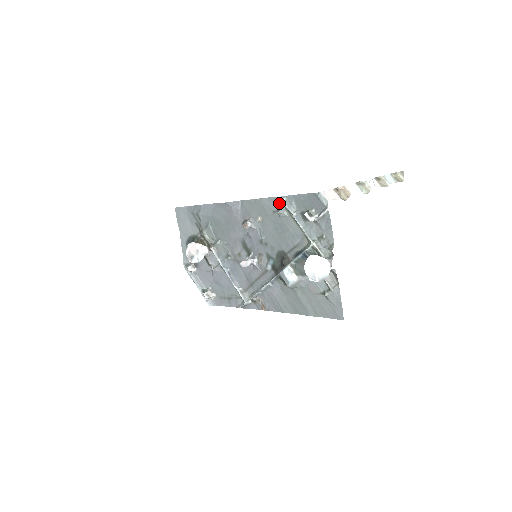
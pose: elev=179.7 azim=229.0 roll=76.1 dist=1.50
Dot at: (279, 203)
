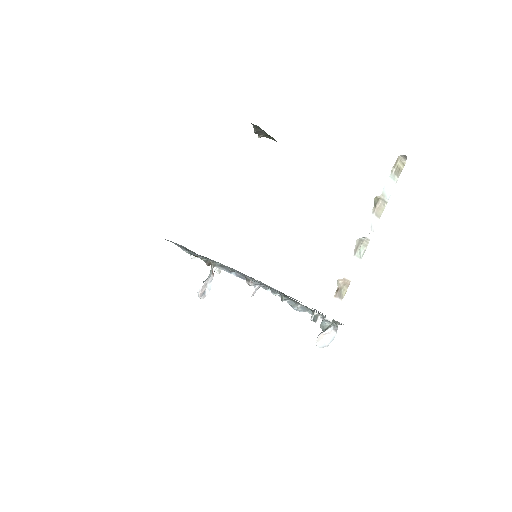
Dot at: occluded
